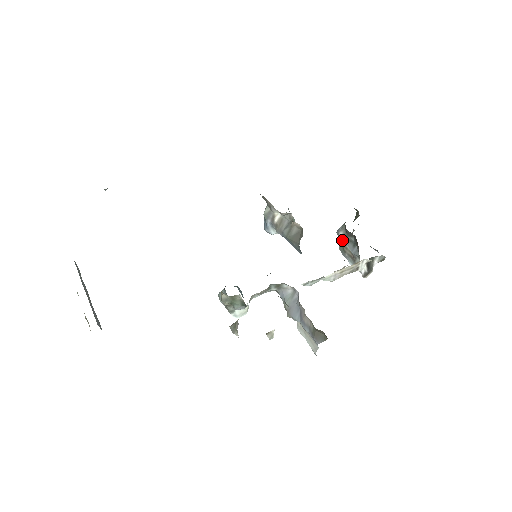
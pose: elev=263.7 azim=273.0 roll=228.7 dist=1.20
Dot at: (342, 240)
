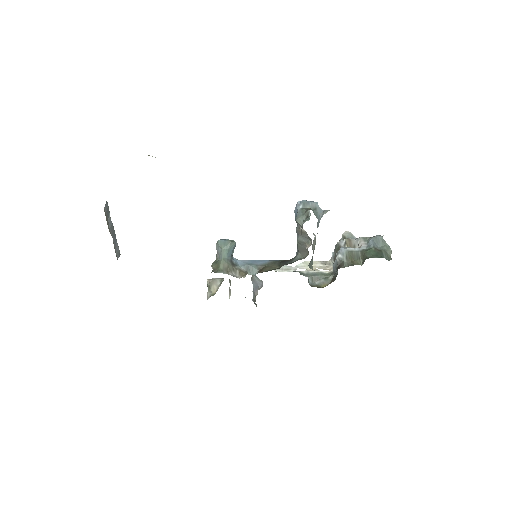
Dot at: (336, 256)
